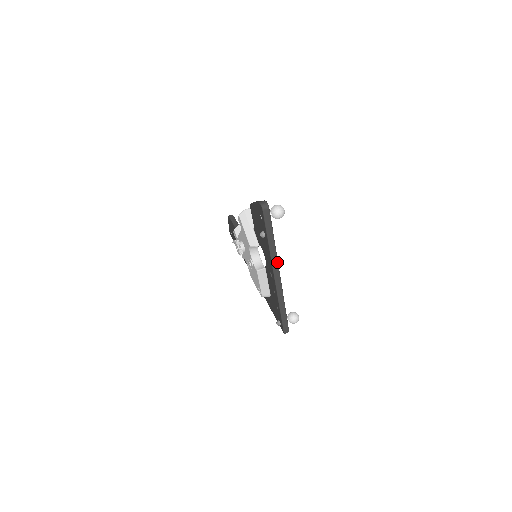
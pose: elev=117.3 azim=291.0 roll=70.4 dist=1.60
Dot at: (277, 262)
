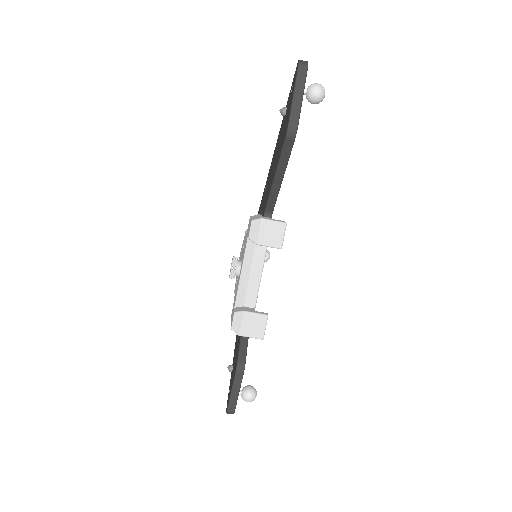
Dot at: occluded
